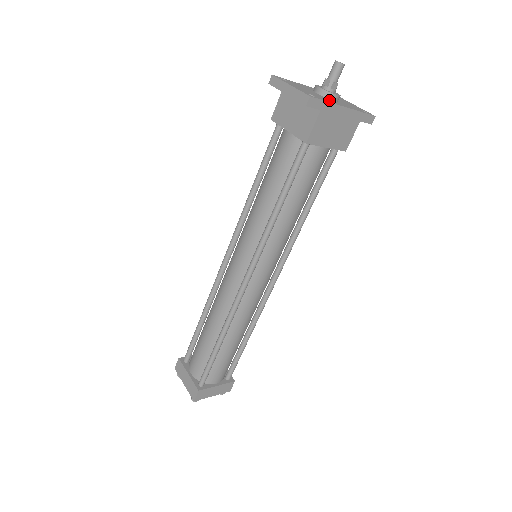
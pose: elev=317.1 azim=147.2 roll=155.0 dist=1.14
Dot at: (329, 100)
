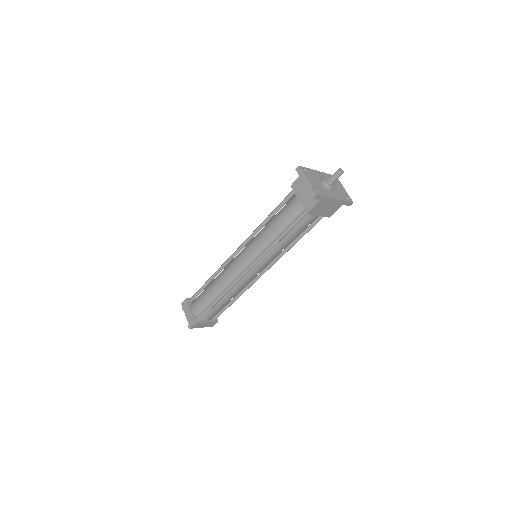
Dot at: (328, 193)
